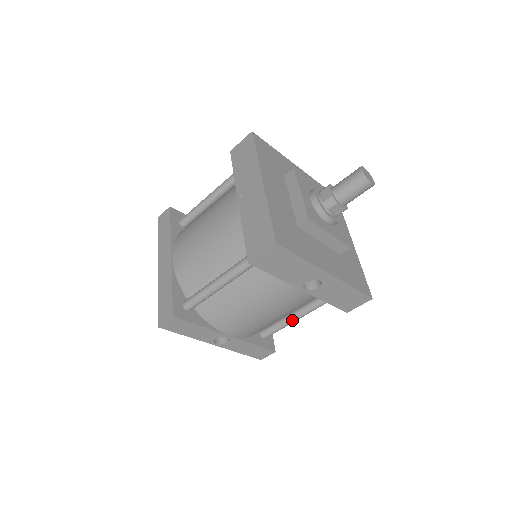
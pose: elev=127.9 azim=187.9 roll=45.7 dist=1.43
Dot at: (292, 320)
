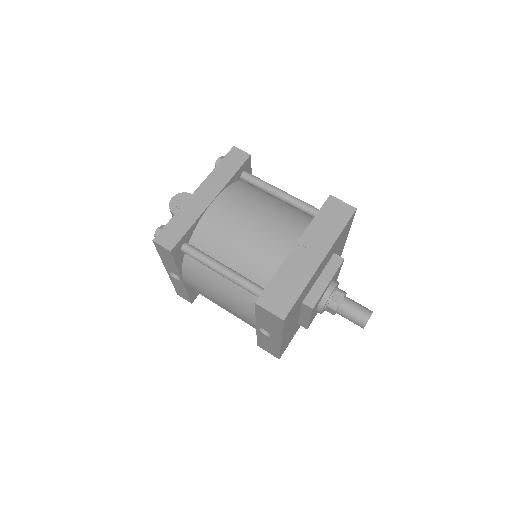
Dot at: occluded
